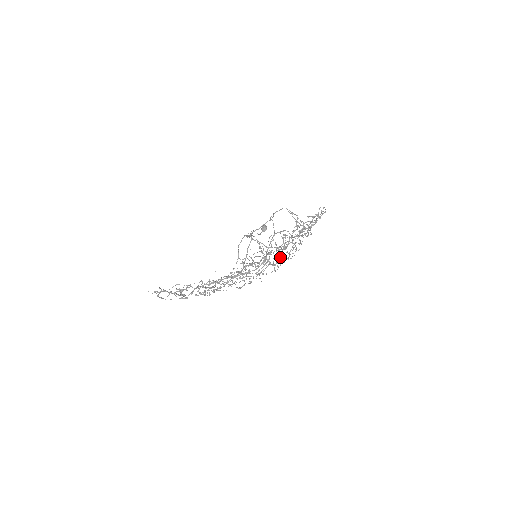
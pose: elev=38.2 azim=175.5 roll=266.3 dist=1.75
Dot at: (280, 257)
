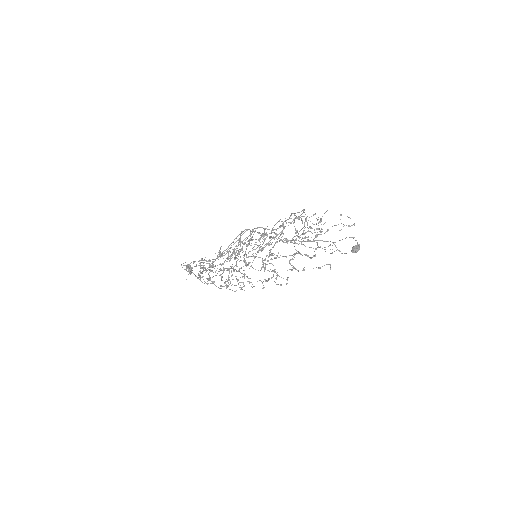
Dot at: occluded
